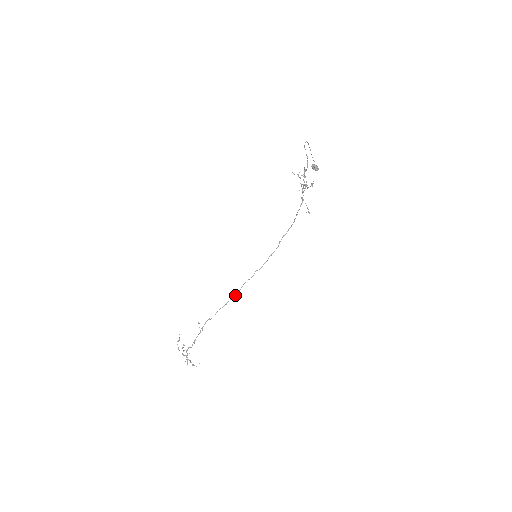
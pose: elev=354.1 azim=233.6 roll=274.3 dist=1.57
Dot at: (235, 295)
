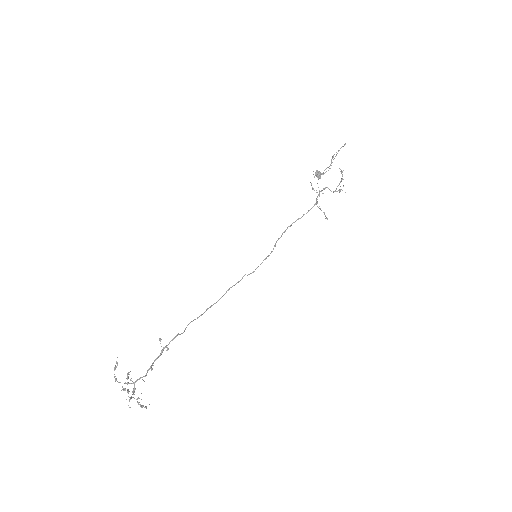
Dot at: (214, 303)
